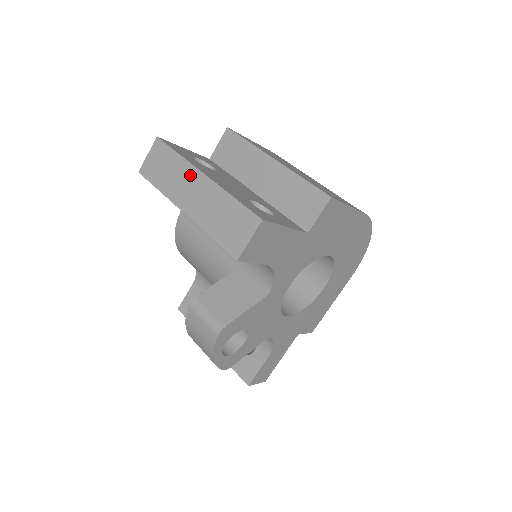
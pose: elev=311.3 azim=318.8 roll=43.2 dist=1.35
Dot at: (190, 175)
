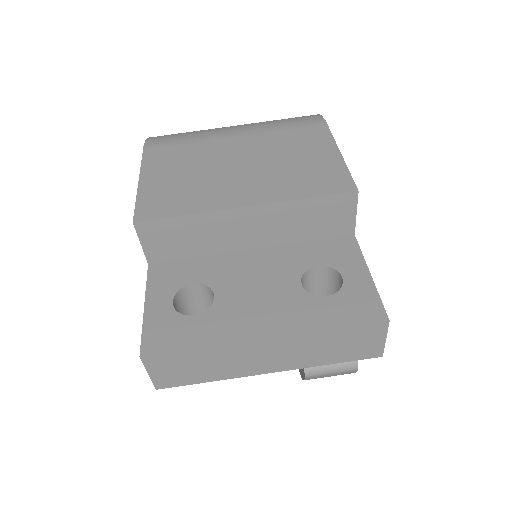
Dot at: (243, 351)
